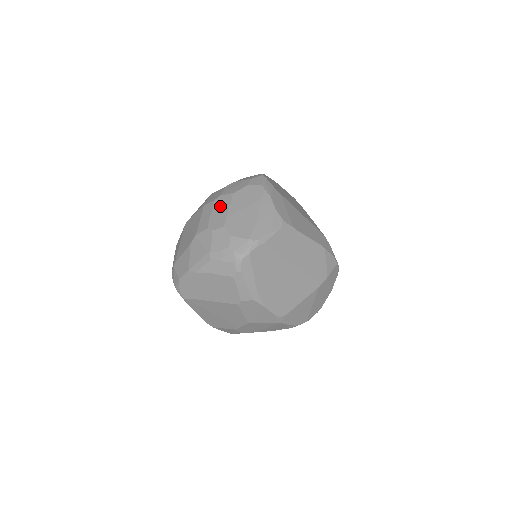
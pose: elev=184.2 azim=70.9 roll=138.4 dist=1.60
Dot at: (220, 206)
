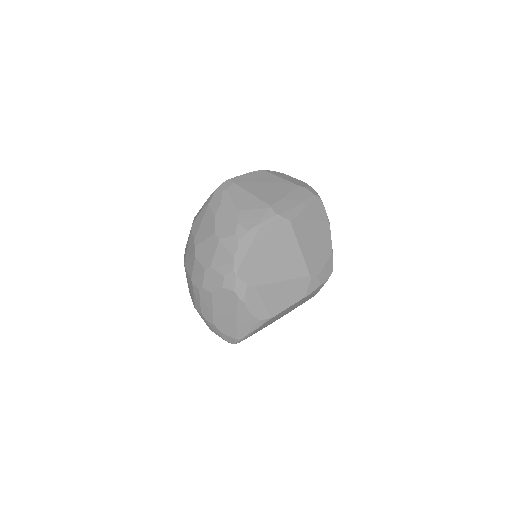
Dot at: (205, 301)
